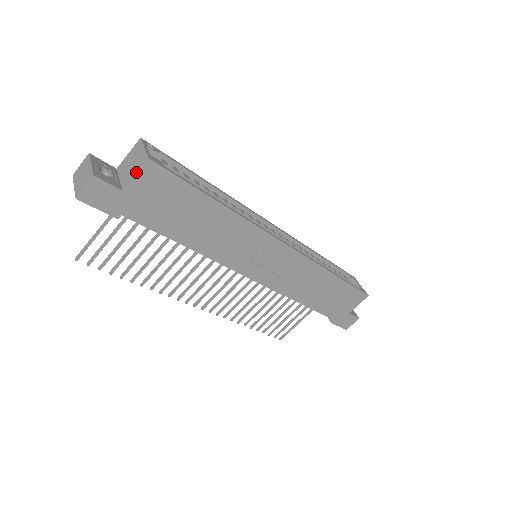
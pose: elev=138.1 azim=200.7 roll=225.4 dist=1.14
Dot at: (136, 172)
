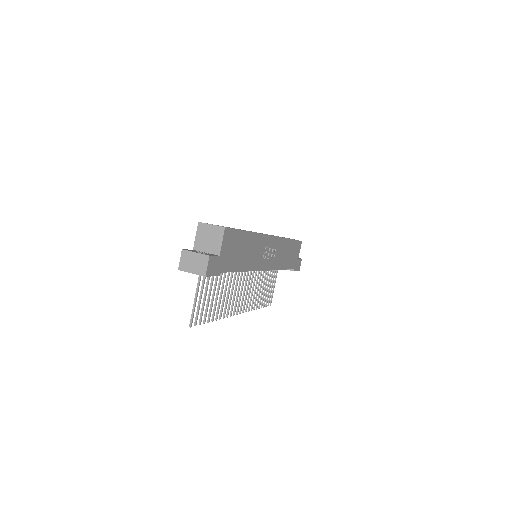
Dot at: (221, 240)
